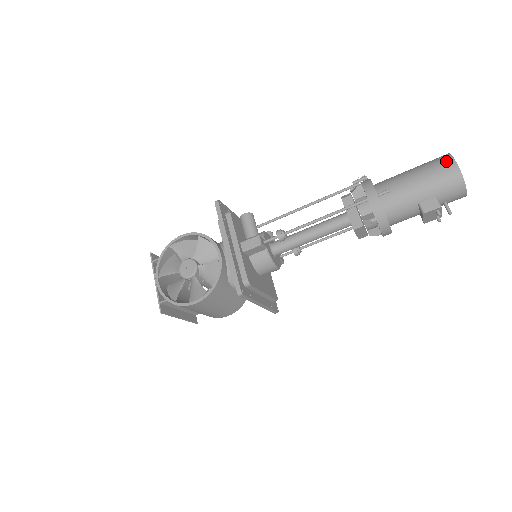
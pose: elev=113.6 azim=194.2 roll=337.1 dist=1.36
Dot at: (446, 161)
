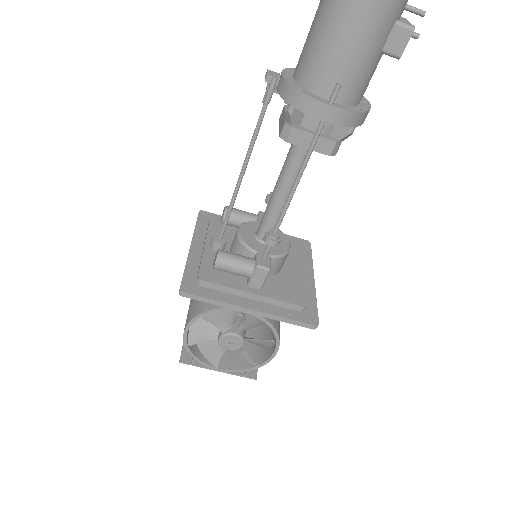
Dot at: out of frame
